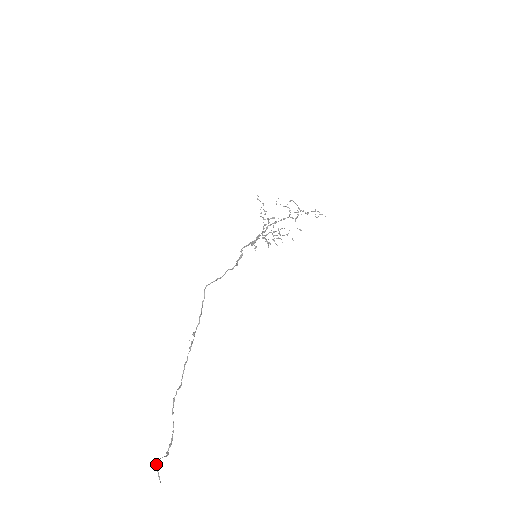
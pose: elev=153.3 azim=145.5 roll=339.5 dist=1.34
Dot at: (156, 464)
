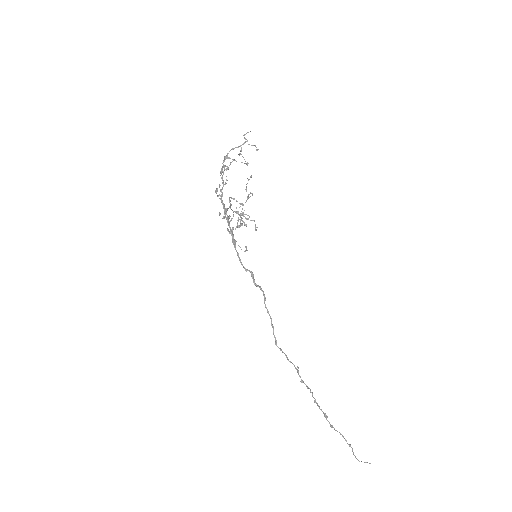
Dot at: occluded
